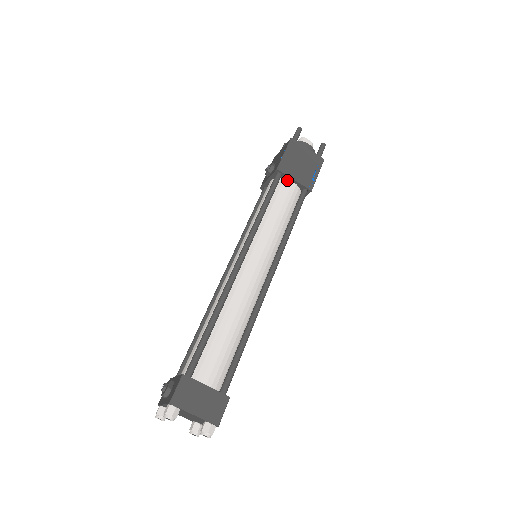
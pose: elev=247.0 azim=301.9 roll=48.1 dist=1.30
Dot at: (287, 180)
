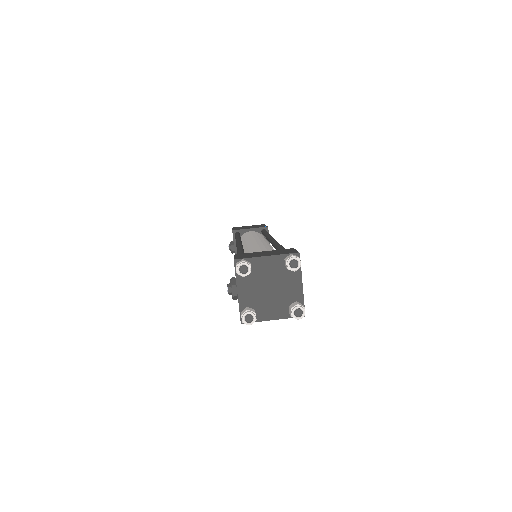
Dot at: occluded
